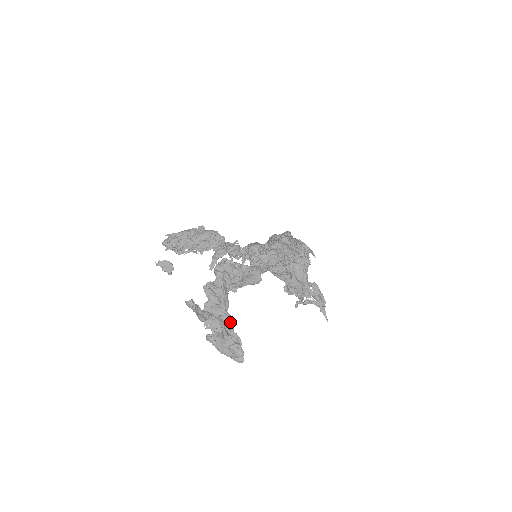
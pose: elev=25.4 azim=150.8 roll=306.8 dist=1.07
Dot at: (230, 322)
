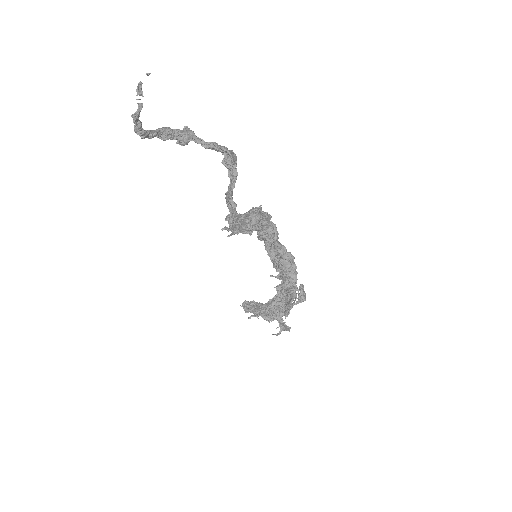
Dot at: (155, 132)
